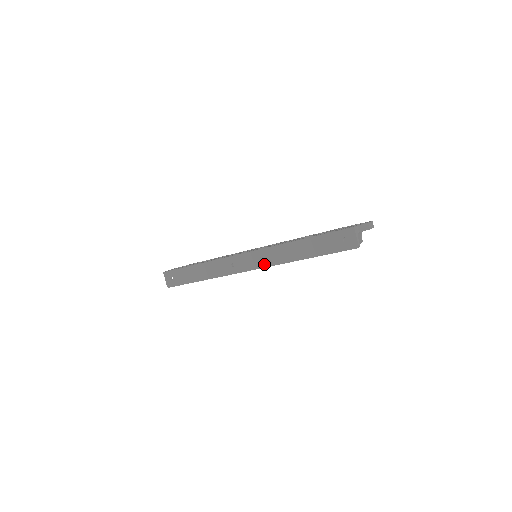
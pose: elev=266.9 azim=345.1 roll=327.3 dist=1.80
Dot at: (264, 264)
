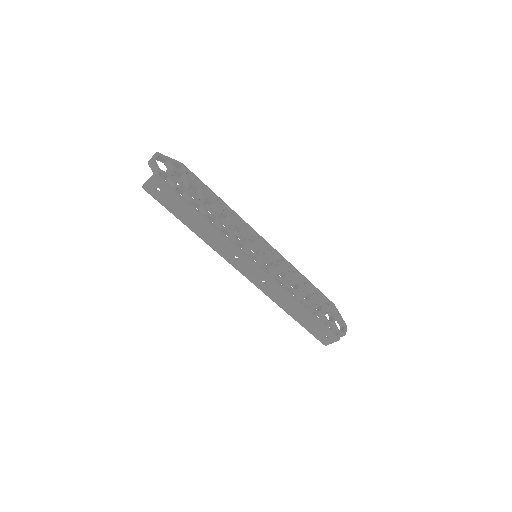
Dot at: (260, 286)
